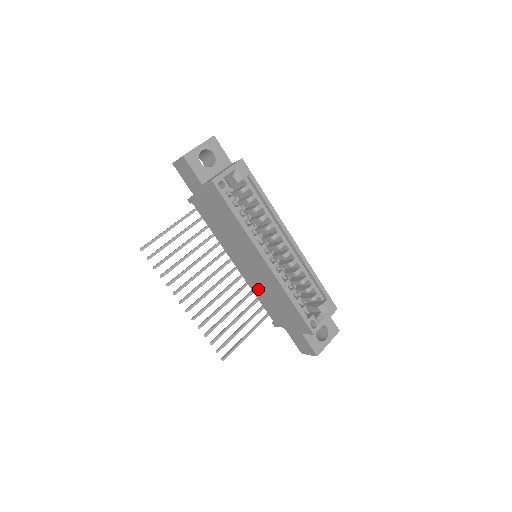
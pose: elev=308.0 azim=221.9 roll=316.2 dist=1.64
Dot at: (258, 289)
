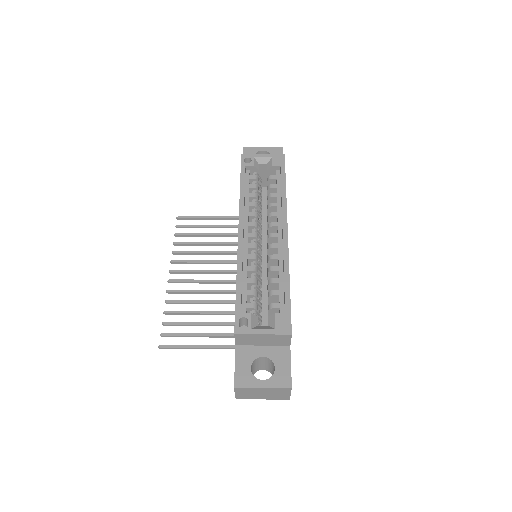
Dot at: occluded
